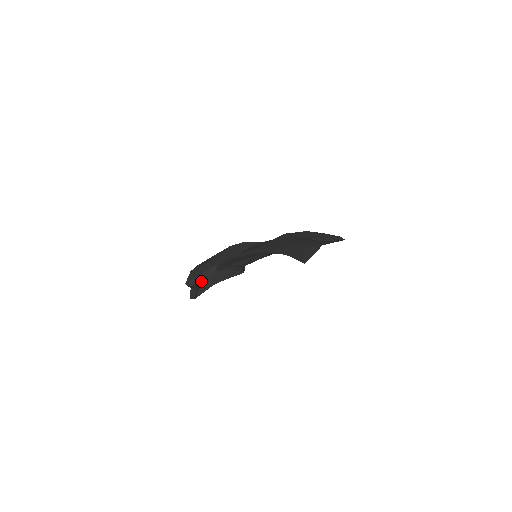
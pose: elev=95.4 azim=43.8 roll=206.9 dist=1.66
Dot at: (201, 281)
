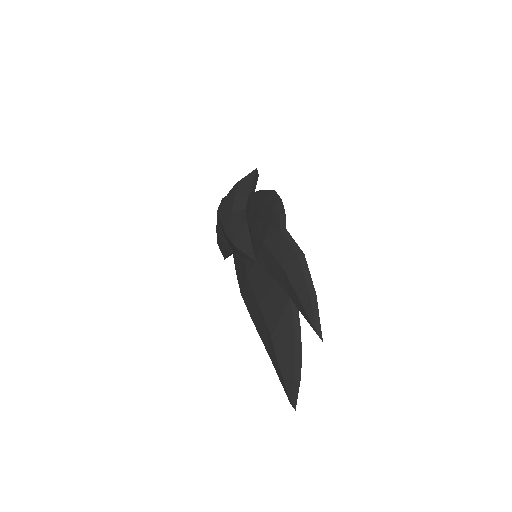
Dot at: occluded
